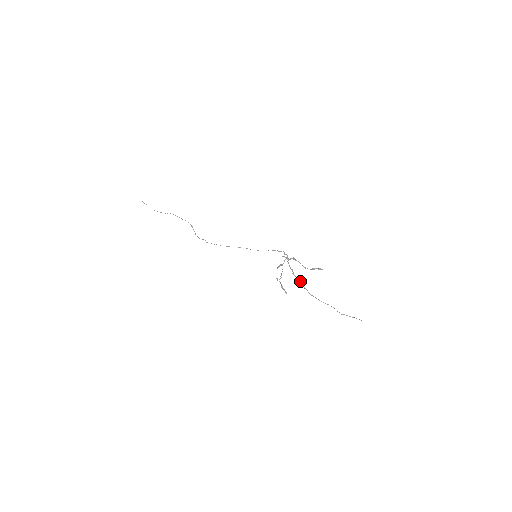
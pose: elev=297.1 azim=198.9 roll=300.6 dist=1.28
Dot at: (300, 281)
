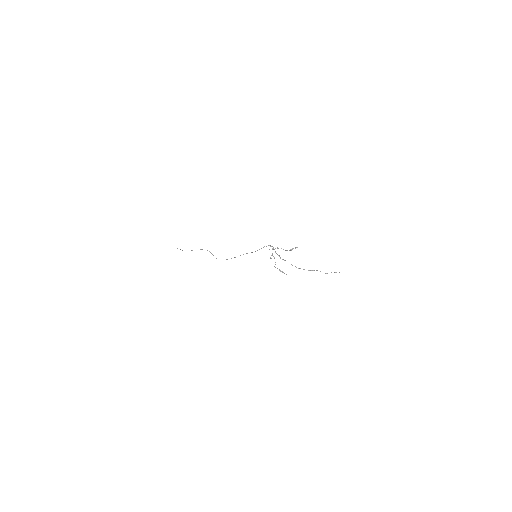
Dot at: occluded
